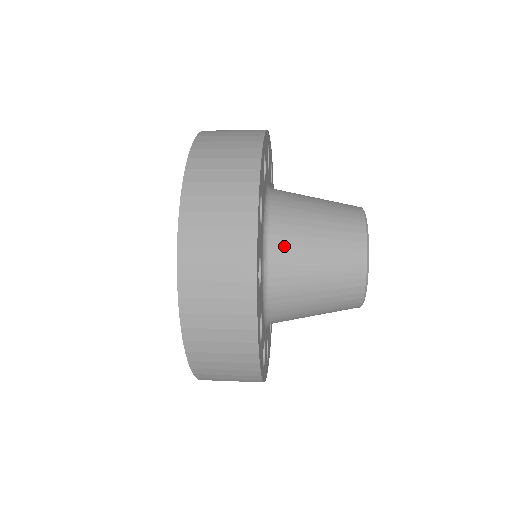
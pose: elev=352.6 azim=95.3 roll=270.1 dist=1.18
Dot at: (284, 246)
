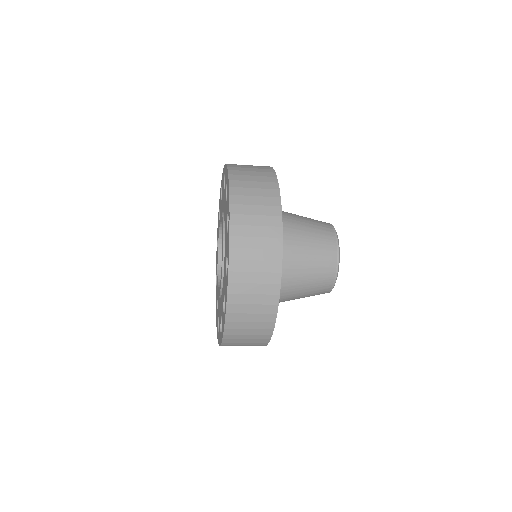
Dot at: (286, 276)
